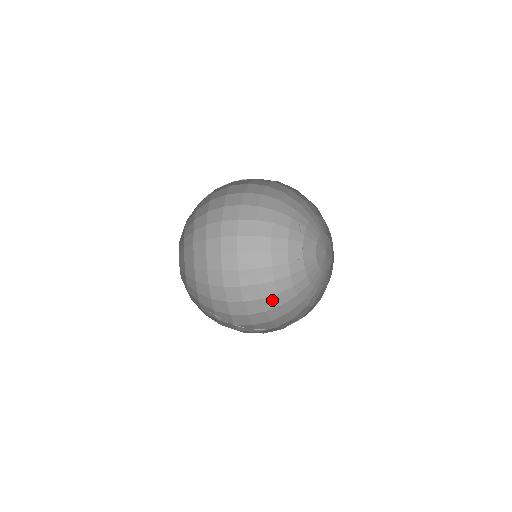
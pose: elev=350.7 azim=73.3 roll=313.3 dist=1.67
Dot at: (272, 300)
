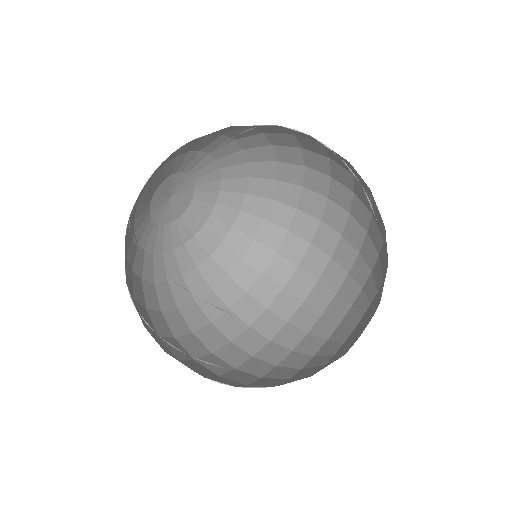
Dot at: (293, 334)
